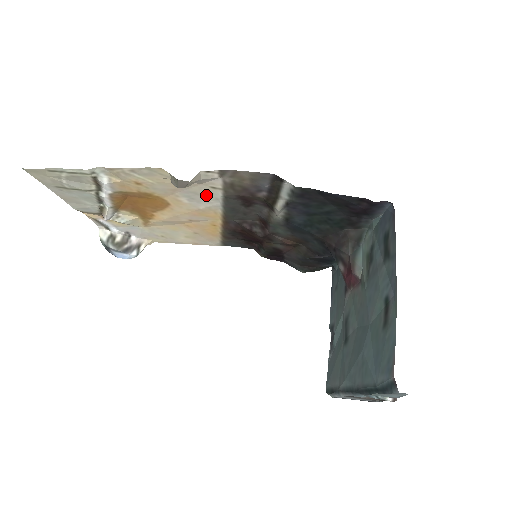
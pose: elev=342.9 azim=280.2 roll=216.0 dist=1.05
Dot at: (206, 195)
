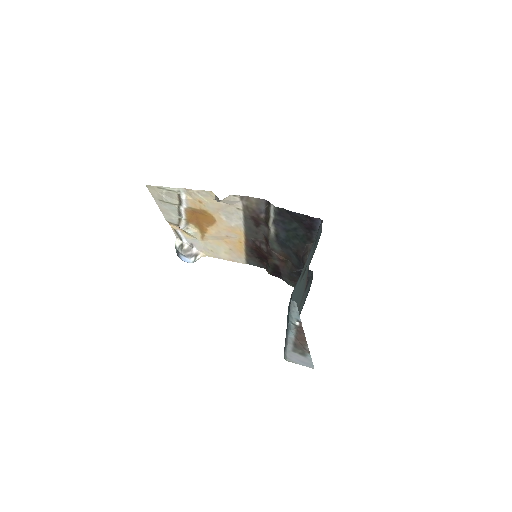
Dot at: (235, 215)
